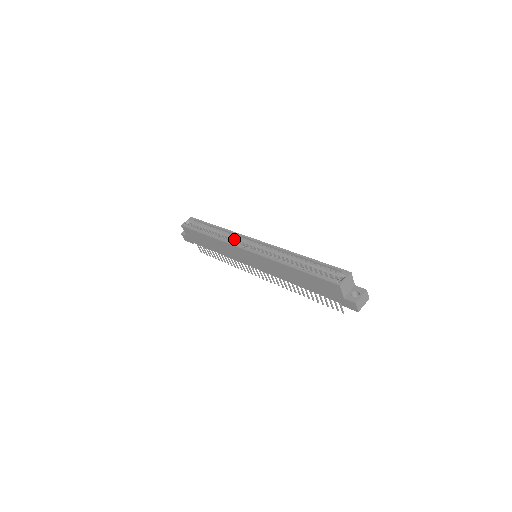
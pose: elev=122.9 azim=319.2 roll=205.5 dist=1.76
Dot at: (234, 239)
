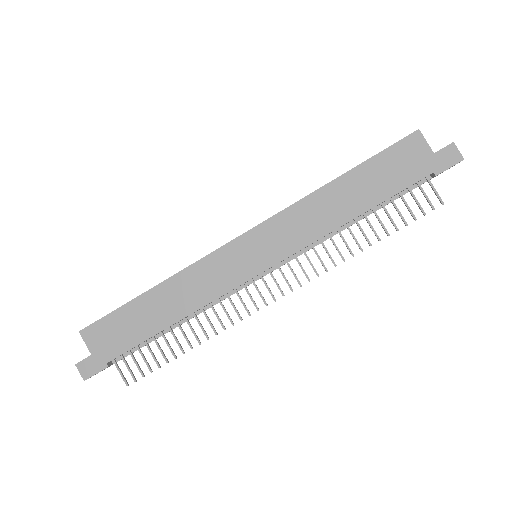
Dot at: occluded
